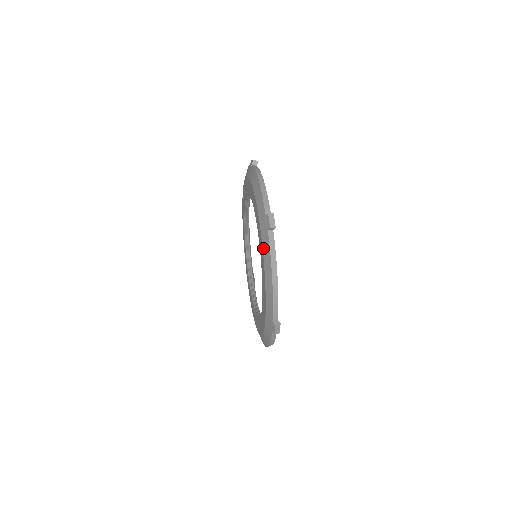
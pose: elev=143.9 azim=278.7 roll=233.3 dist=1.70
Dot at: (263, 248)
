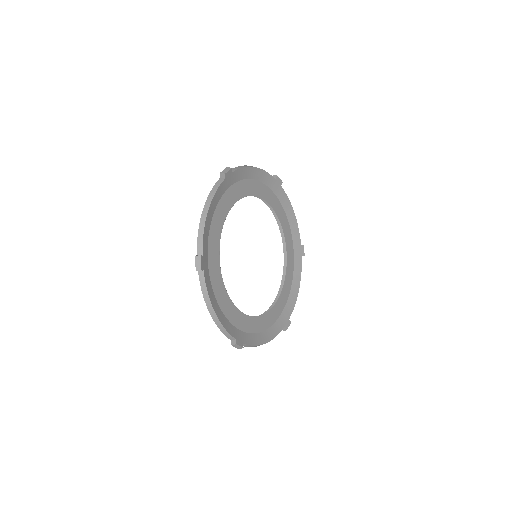
Dot at: occluded
